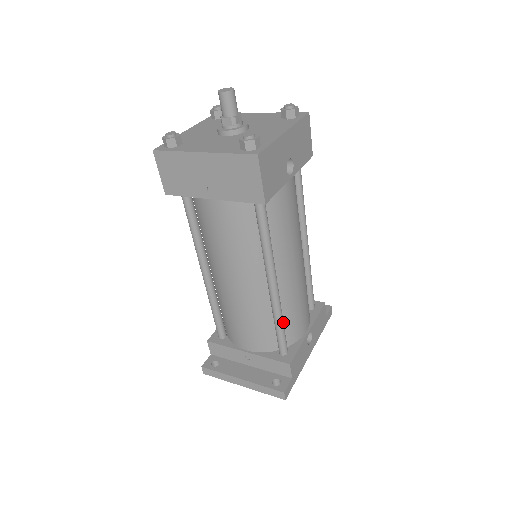
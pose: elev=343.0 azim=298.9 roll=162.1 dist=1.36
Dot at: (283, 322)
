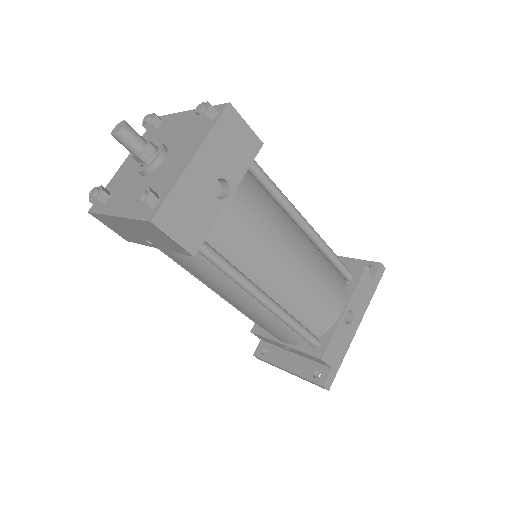
Dot at: (298, 324)
